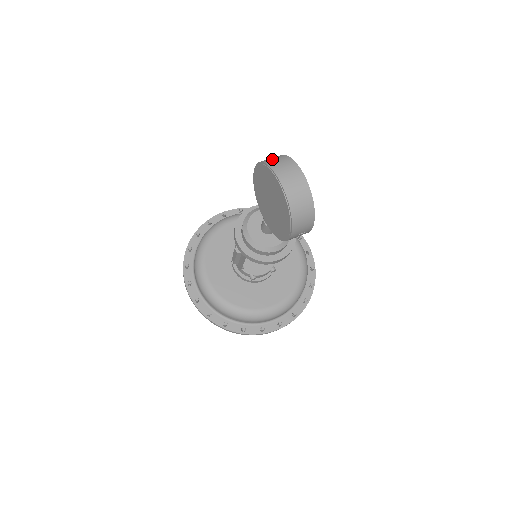
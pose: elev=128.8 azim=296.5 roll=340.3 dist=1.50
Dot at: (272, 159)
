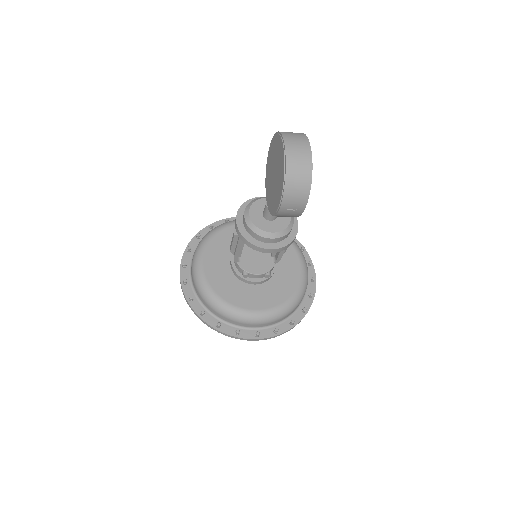
Dot at: (287, 132)
